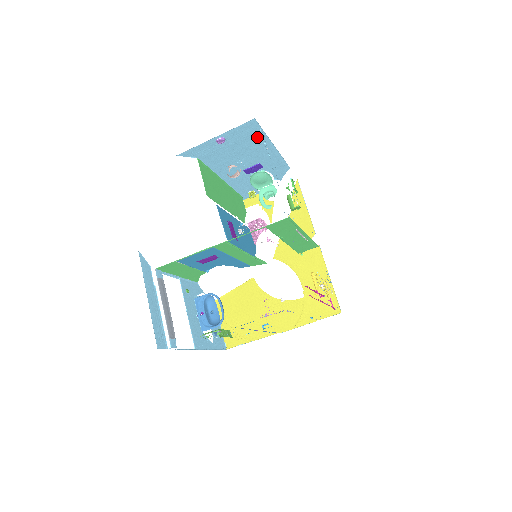
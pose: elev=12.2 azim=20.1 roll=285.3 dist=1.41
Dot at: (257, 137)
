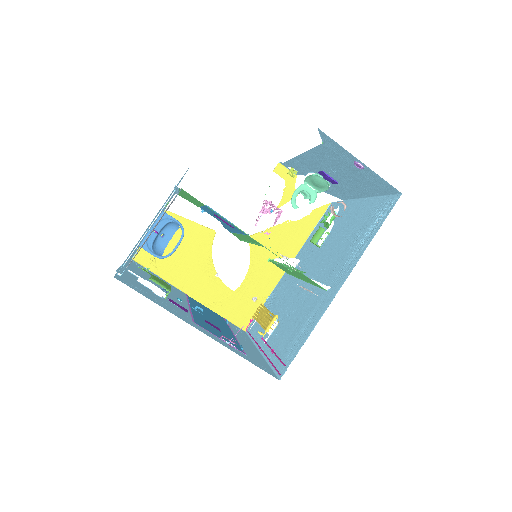
Dot at: (375, 189)
